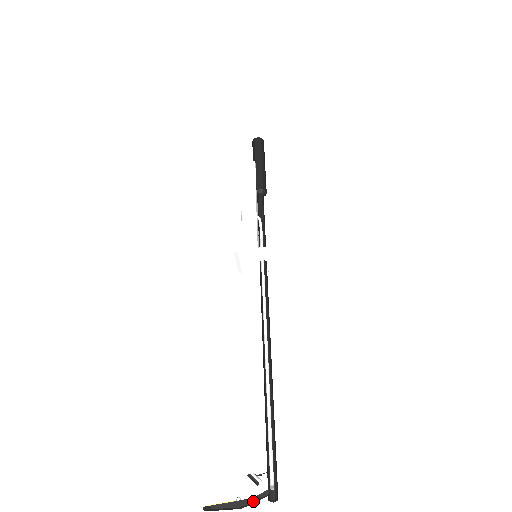
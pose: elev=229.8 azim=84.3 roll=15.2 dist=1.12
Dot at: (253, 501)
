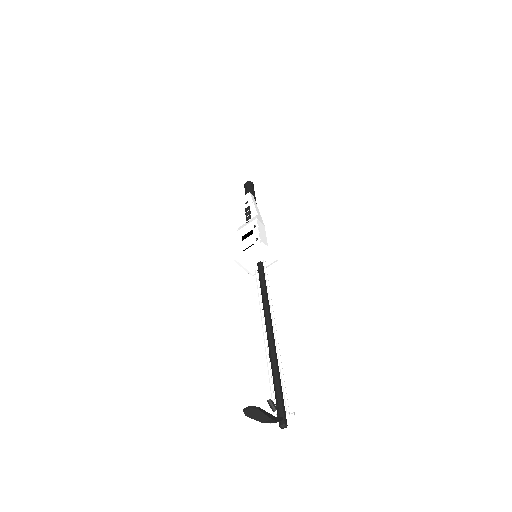
Dot at: (276, 420)
